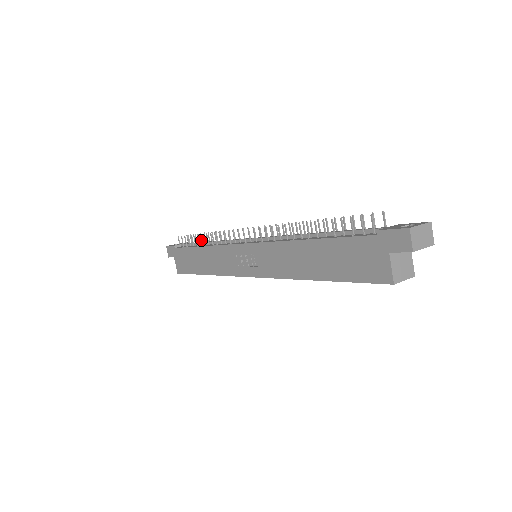
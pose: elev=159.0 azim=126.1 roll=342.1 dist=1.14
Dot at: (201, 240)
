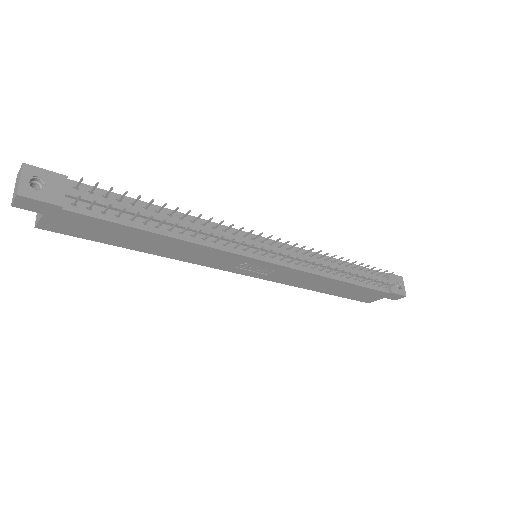
Dot at: (135, 202)
